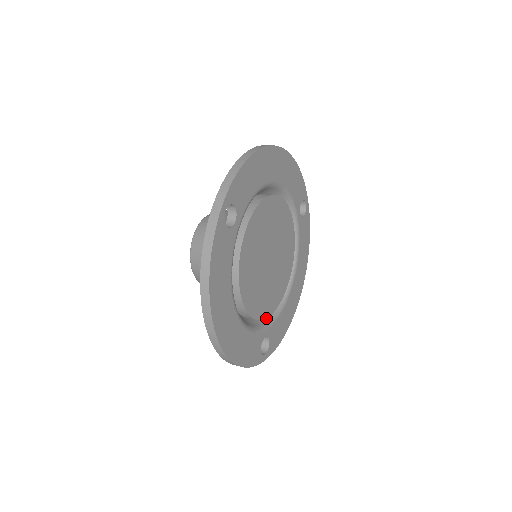
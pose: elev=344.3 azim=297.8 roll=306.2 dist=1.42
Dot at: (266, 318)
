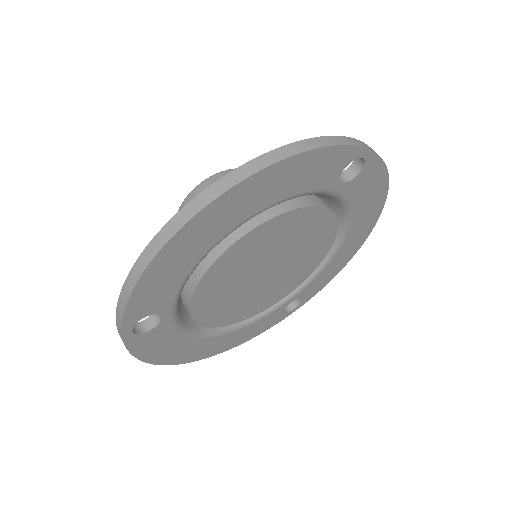
Dot at: occluded
